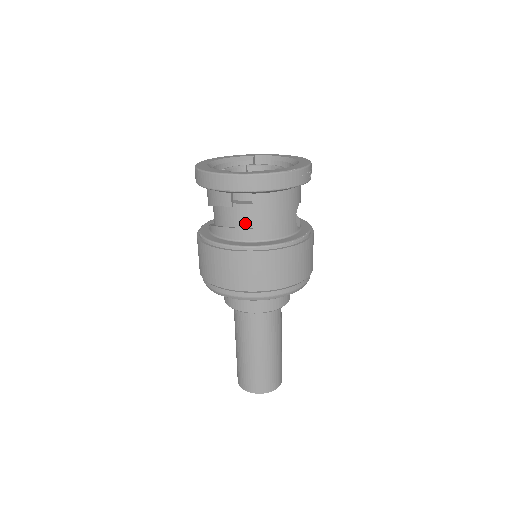
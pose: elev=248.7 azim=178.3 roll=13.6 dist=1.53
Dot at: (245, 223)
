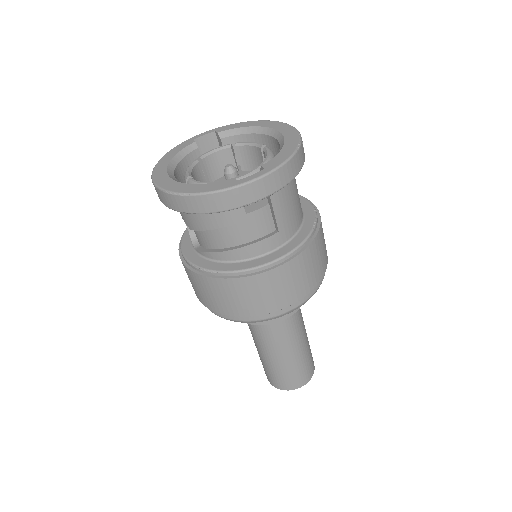
Dot at: (264, 230)
